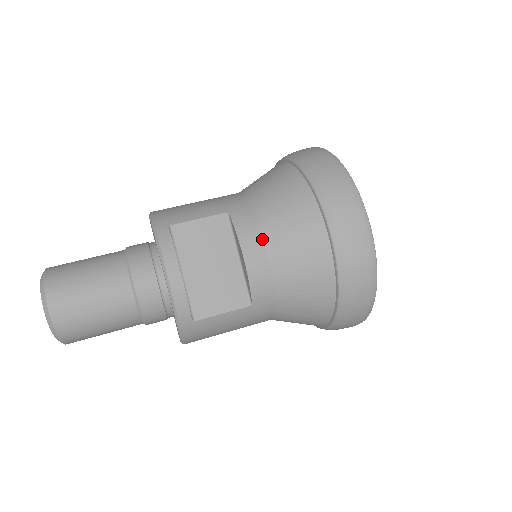
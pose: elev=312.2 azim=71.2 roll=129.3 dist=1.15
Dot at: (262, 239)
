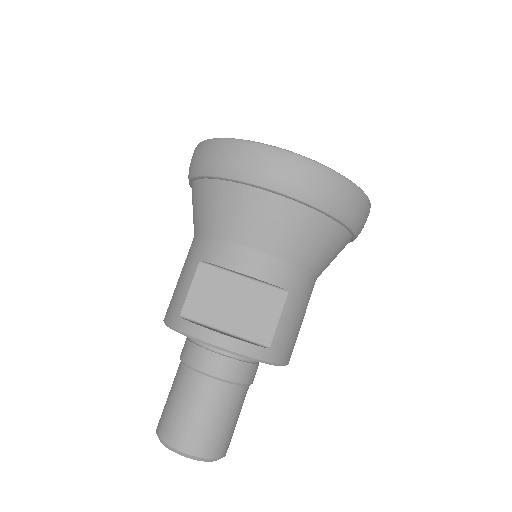
Dot at: (238, 248)
